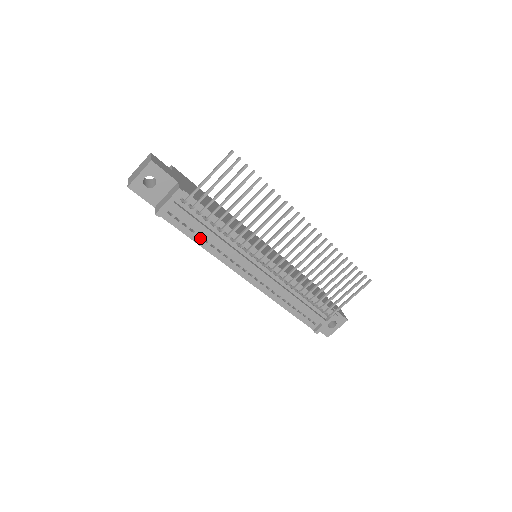
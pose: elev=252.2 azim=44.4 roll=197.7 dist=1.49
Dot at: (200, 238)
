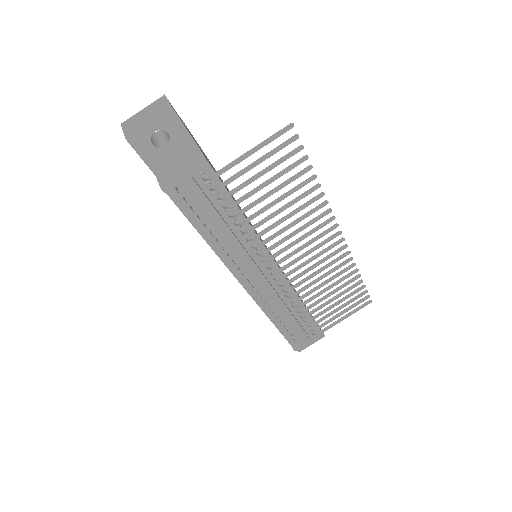
Dot at: (206, 228)
